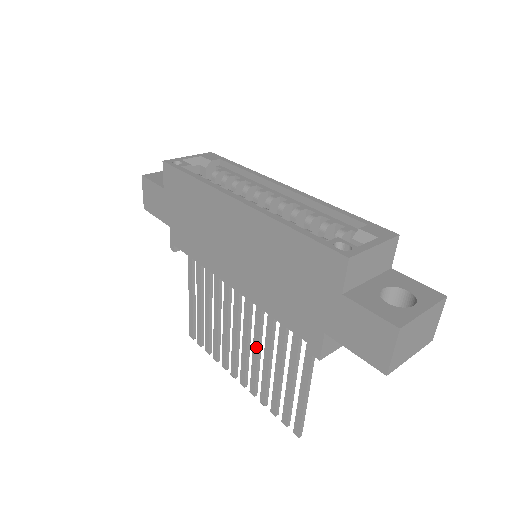
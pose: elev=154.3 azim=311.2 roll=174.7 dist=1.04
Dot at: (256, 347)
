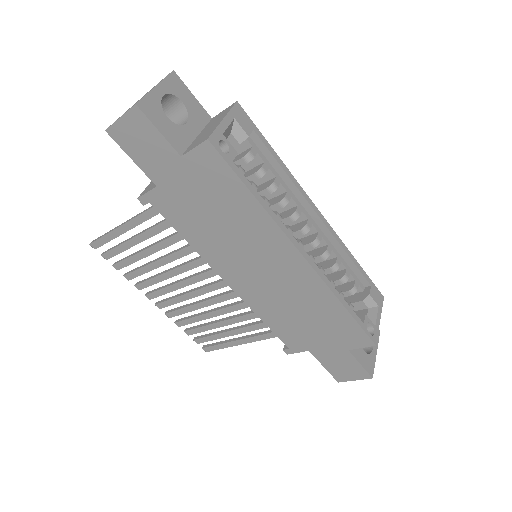
Dot at: (206, 305)
